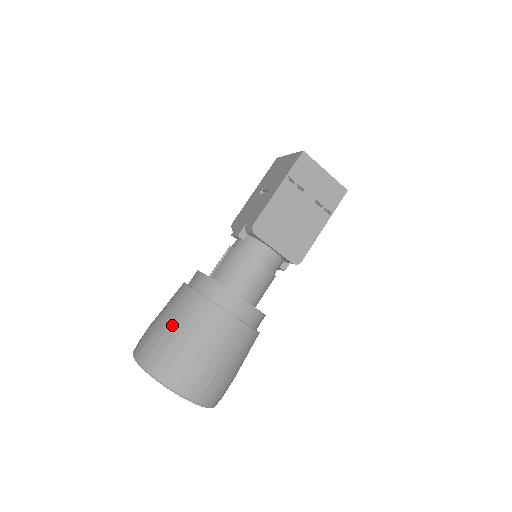
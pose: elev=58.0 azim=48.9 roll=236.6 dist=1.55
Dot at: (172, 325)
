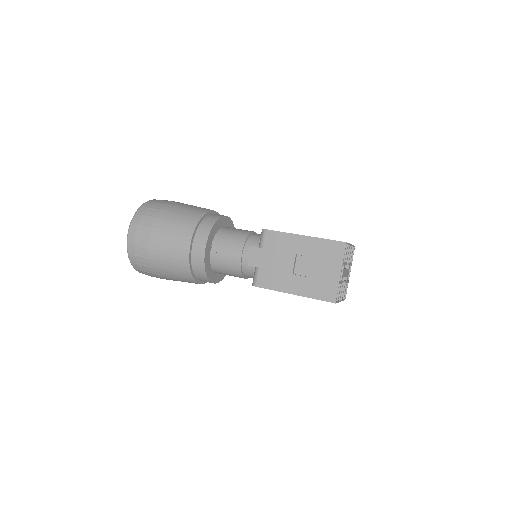
Dot at: (160, 263)
